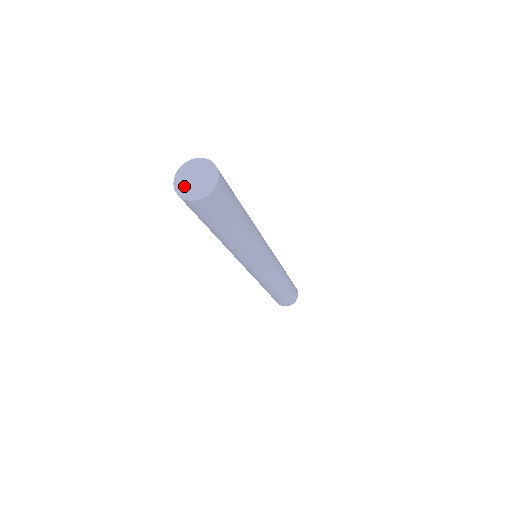
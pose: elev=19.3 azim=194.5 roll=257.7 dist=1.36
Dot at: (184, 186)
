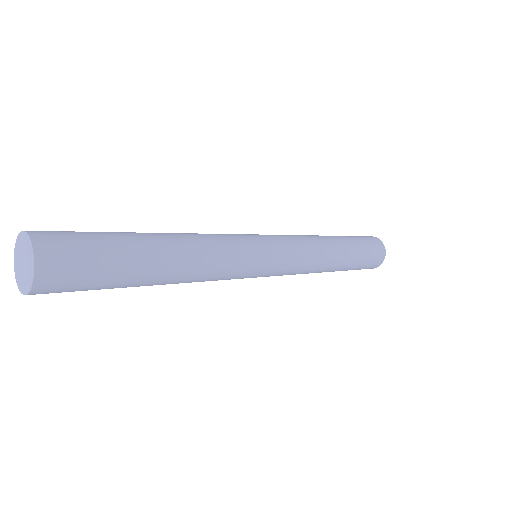
Dot at: (21, 280)
